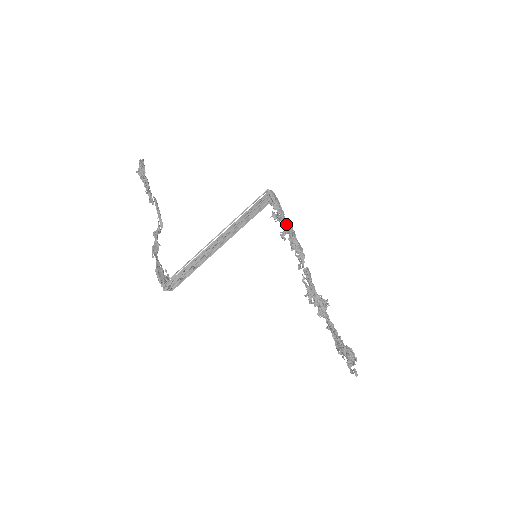
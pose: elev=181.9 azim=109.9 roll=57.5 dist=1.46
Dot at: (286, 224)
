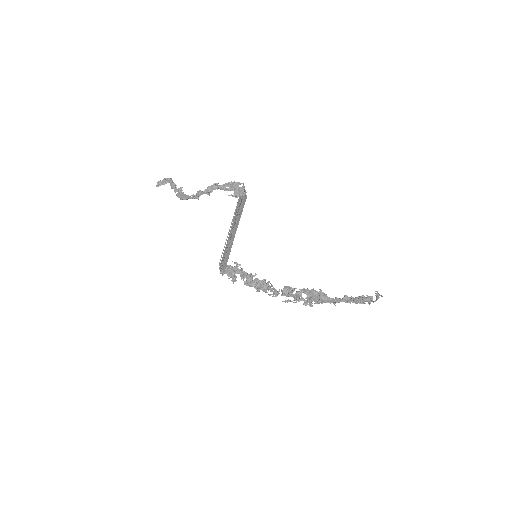
Dot at: (247, 273)
